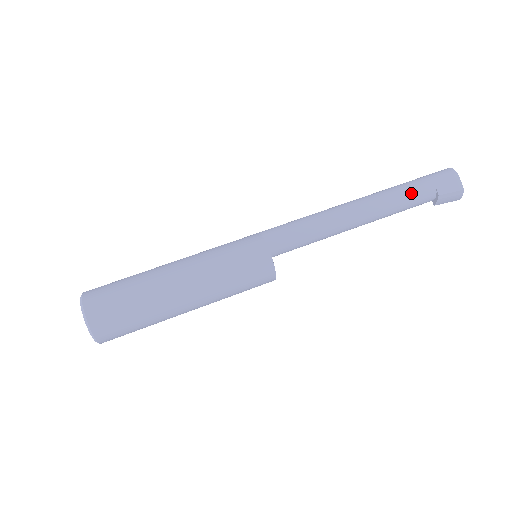
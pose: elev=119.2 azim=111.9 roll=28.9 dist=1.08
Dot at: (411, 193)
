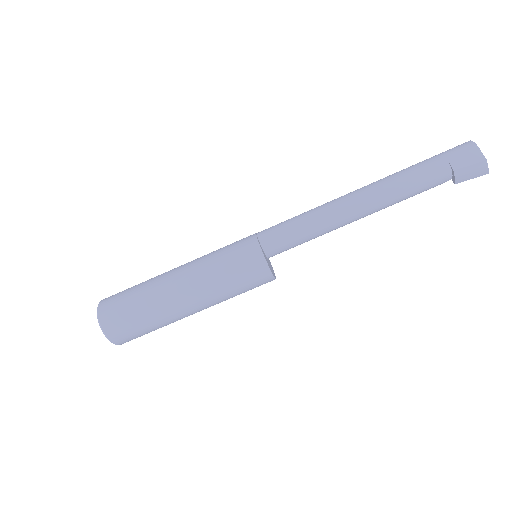
Dot at: (418, 173)
